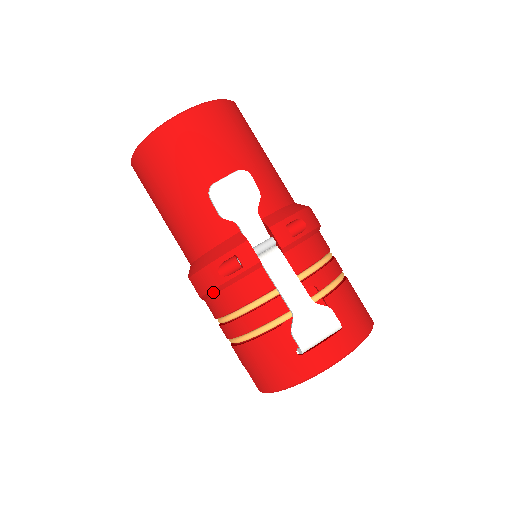
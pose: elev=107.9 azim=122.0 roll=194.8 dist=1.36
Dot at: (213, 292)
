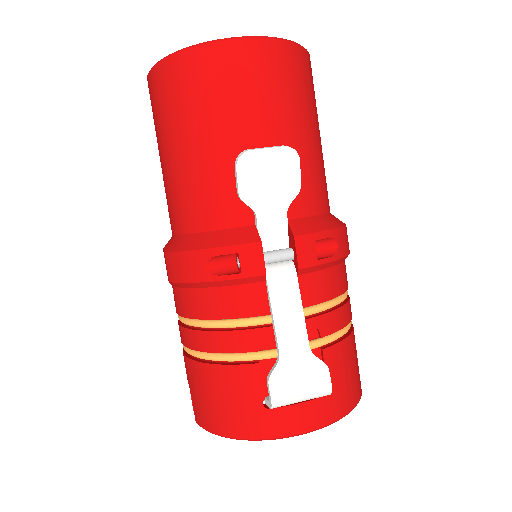
Dot at: (189, 285)
